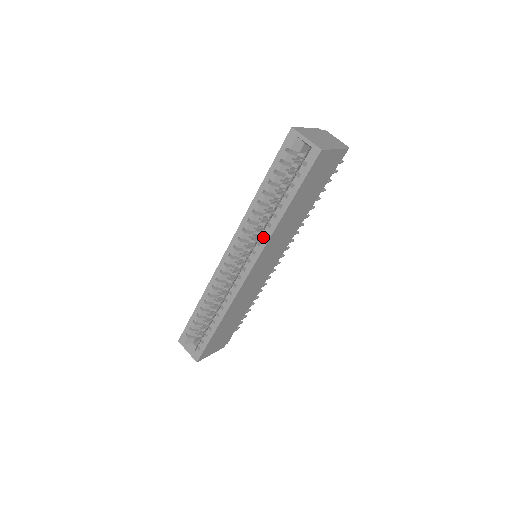
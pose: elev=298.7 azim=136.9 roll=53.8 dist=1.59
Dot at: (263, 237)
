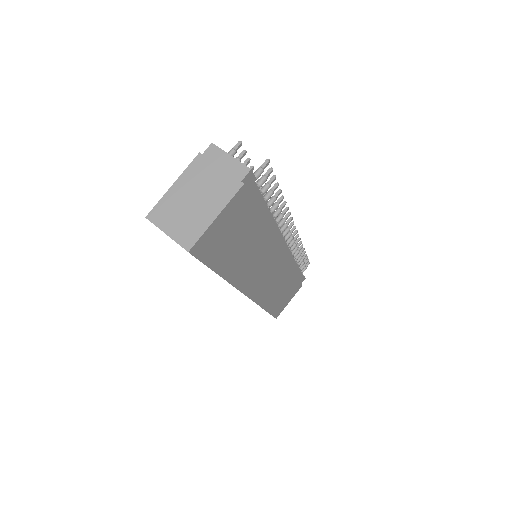
Dot at: occluded
